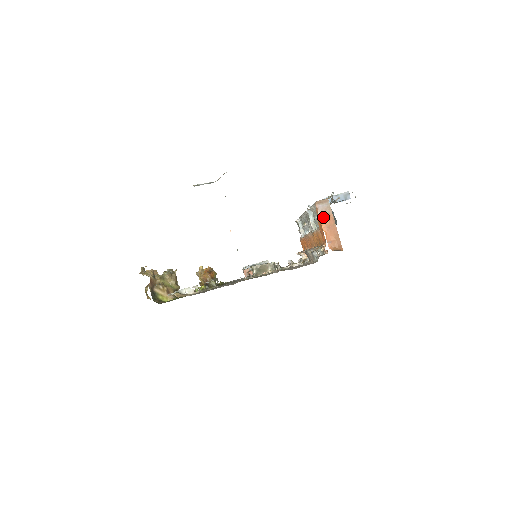
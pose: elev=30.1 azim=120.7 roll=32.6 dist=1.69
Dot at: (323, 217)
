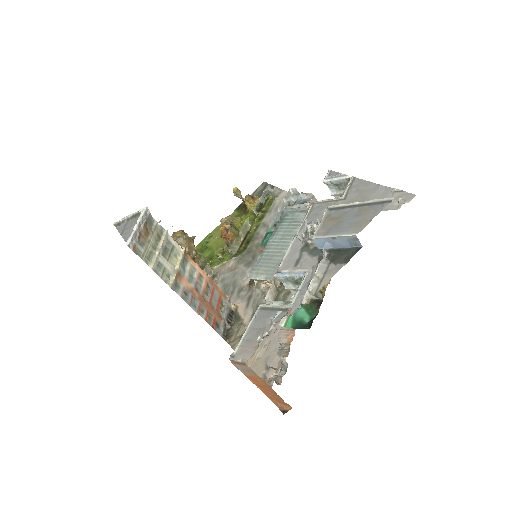
Dot at: (247, 376)
